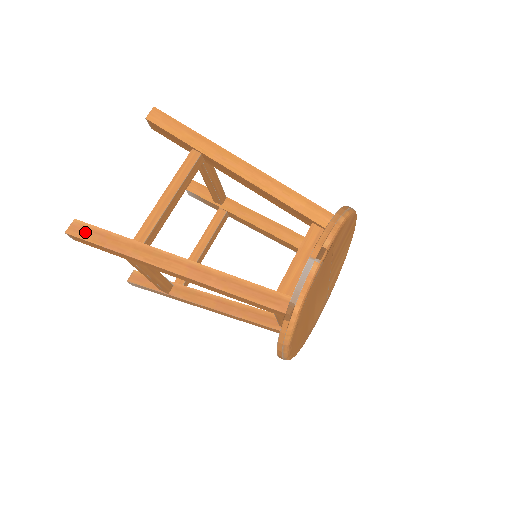
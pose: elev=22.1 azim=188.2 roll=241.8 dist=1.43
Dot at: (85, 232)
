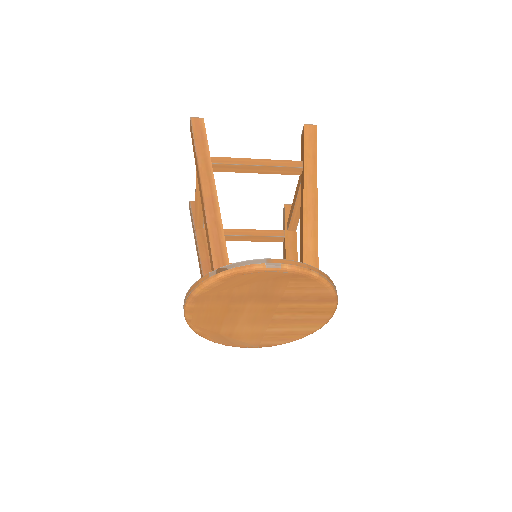
Dot at: (198, 127)
